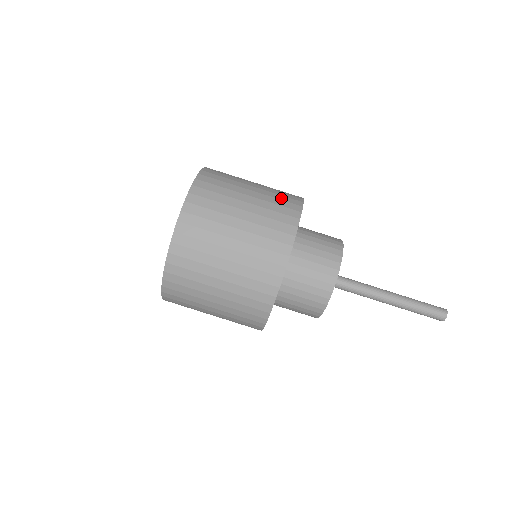
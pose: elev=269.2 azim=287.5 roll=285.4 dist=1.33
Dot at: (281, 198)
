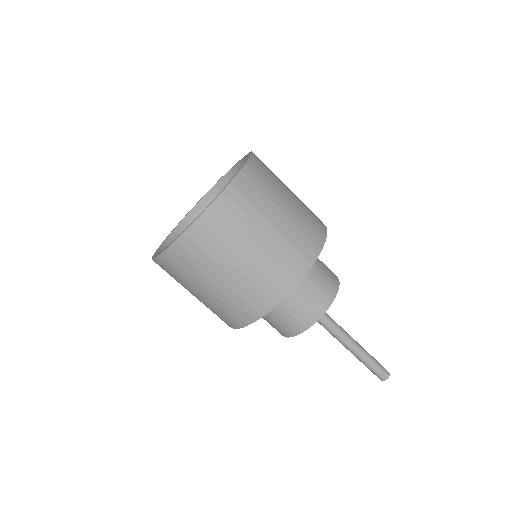
Dot at: (312, 215)
